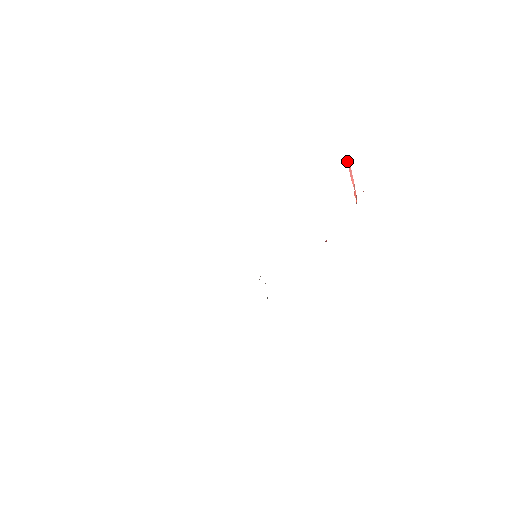
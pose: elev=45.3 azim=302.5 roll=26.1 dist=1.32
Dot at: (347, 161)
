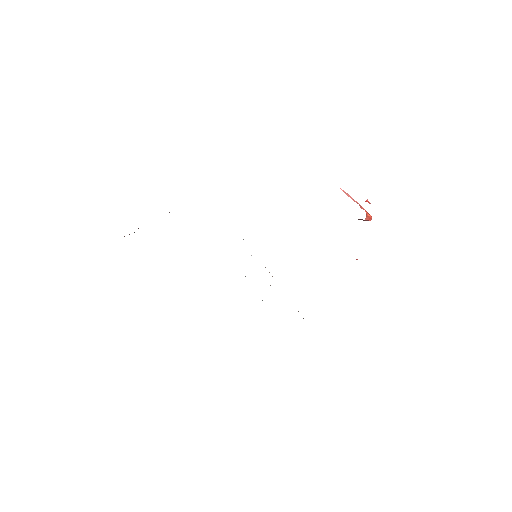
Dot at: occluded
